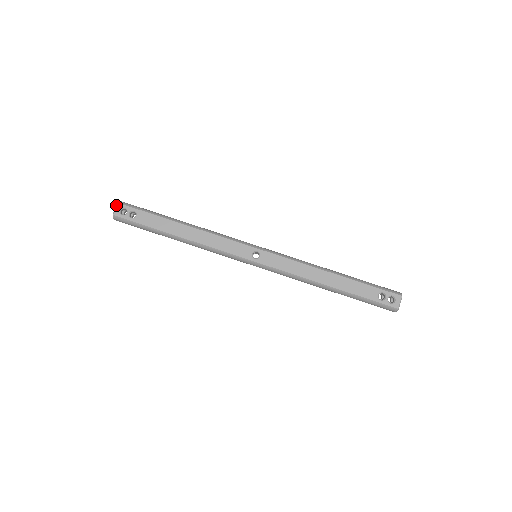
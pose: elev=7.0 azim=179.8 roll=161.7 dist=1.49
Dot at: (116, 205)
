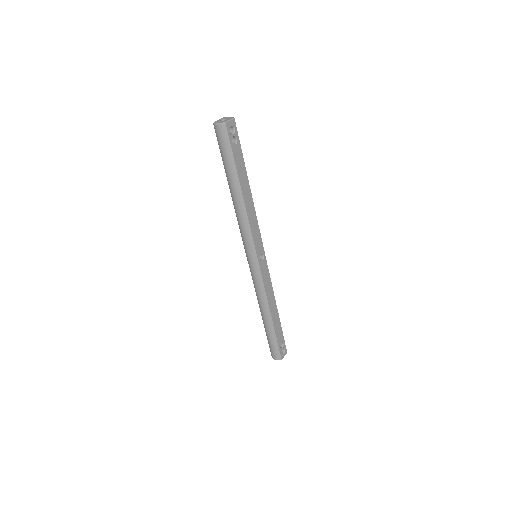
Dot at: (232, 118)
